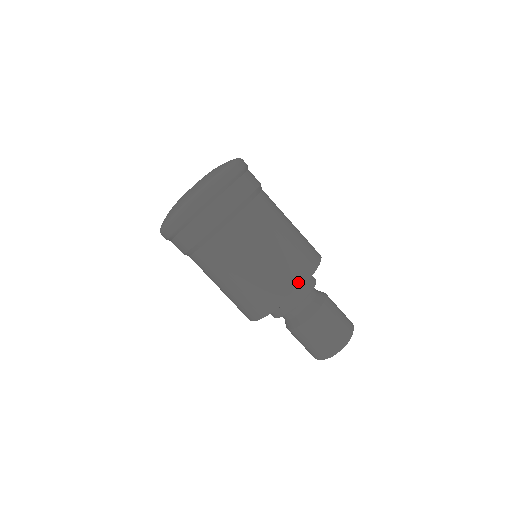
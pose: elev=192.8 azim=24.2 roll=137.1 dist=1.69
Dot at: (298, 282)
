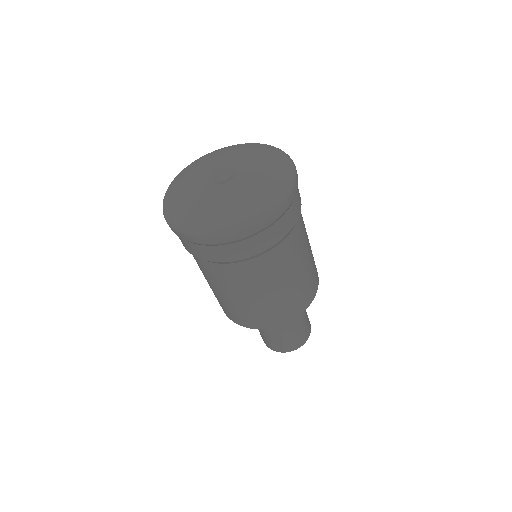
Dot at: (315, 290)
